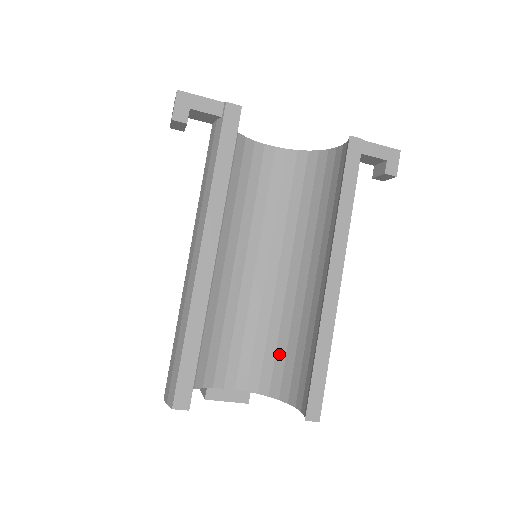
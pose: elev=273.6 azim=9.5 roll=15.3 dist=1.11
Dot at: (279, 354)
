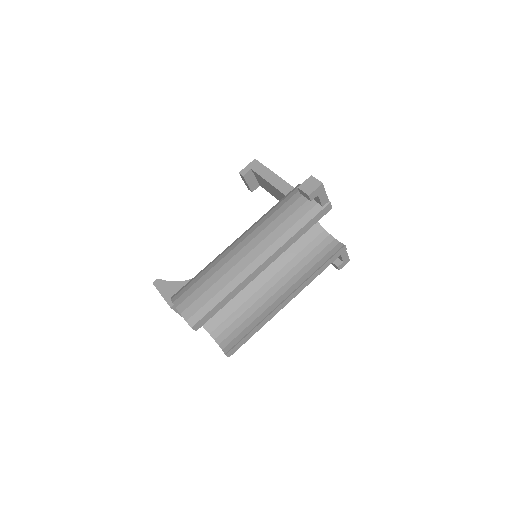
Dot at: occluded
